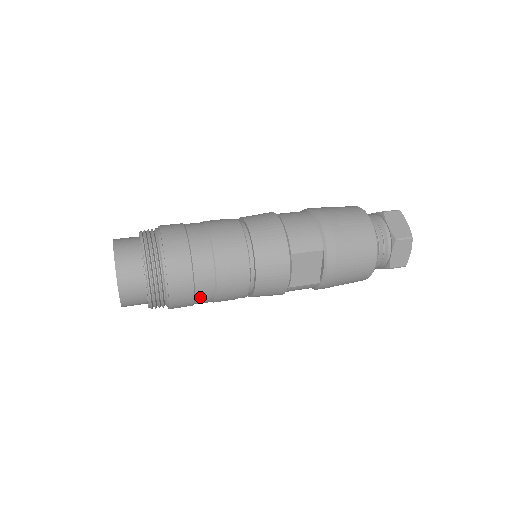
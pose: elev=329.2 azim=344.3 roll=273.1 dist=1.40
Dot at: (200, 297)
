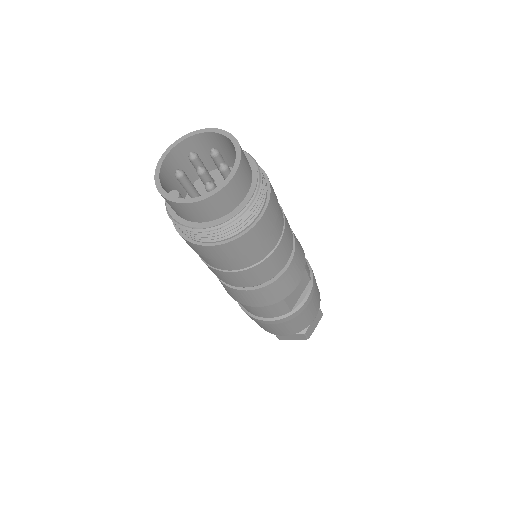
Dot at: (258, 250)
